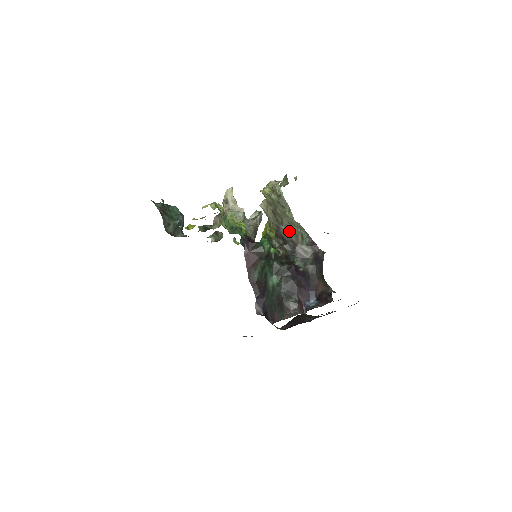
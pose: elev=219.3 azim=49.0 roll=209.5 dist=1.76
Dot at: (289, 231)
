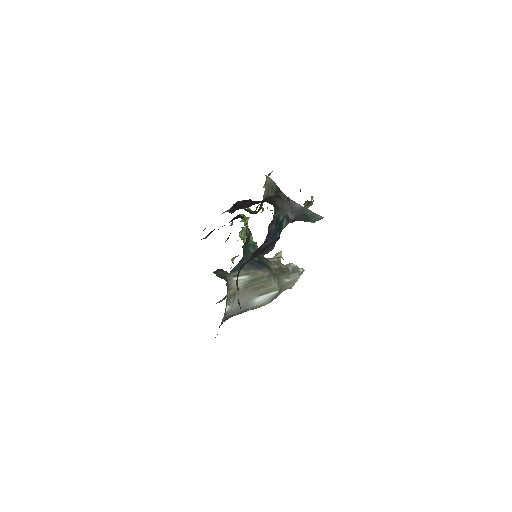
Dot at: (266, 193)
